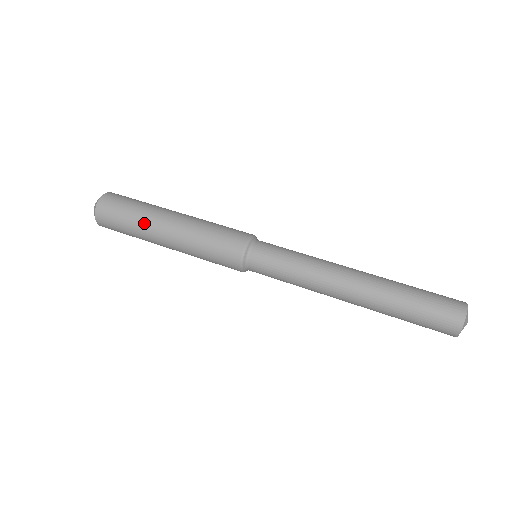
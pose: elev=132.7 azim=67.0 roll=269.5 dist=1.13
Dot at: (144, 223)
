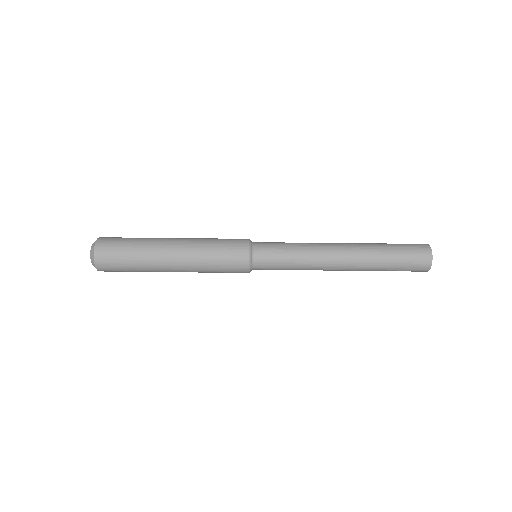
Dot at: (149, 262)
